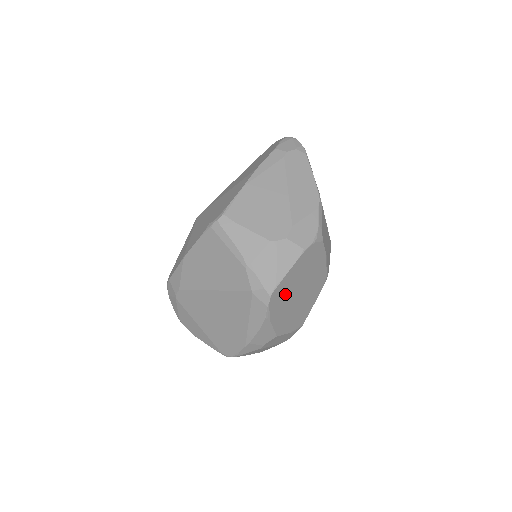
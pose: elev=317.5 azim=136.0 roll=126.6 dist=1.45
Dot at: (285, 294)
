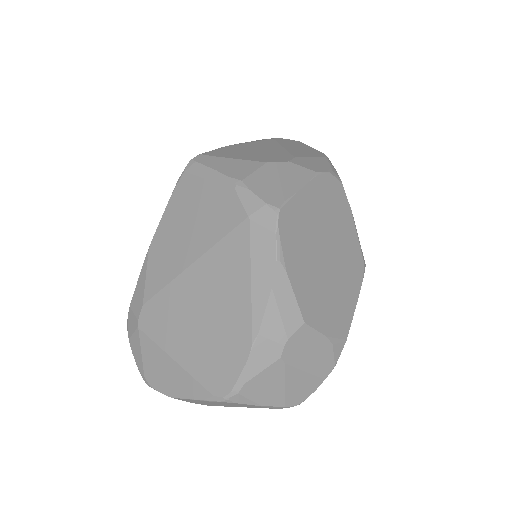
Dot at: (303, 234)
